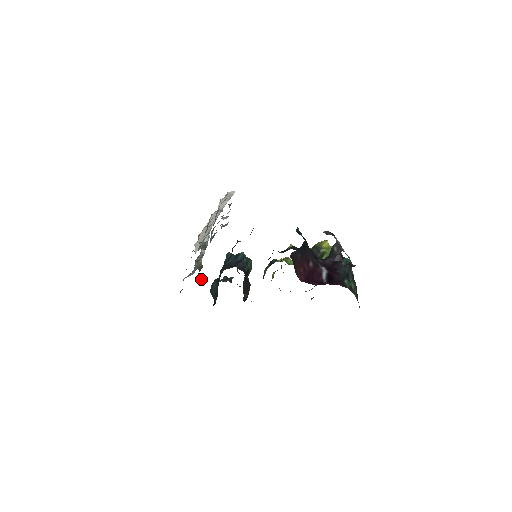
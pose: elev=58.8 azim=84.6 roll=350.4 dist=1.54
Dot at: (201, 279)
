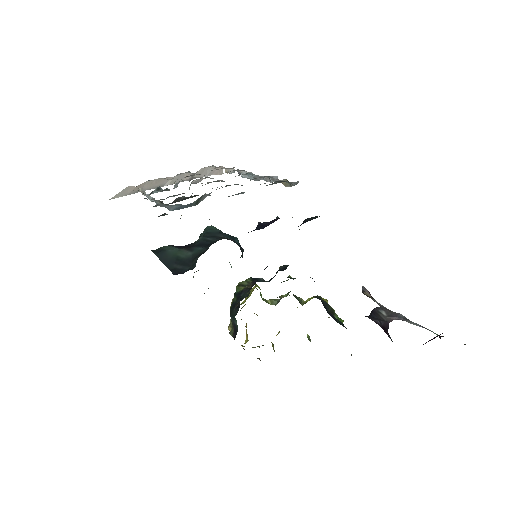
Dot at: occluded
